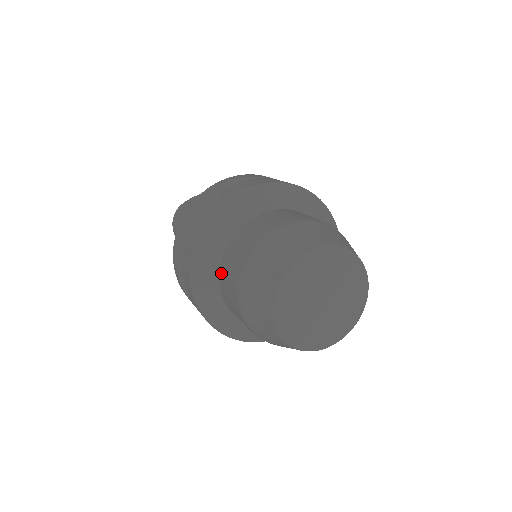
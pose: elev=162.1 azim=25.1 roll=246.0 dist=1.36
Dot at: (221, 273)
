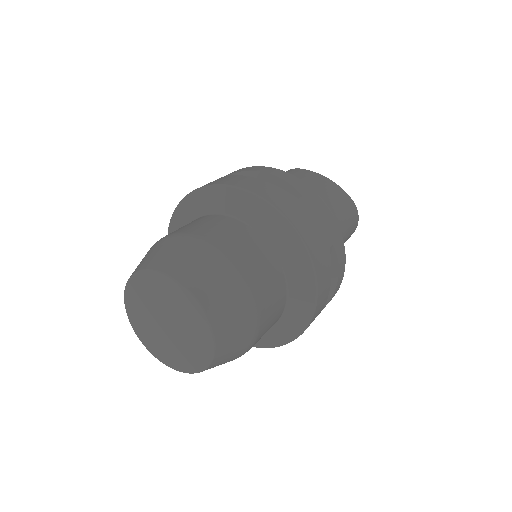
Dot at: occluded
